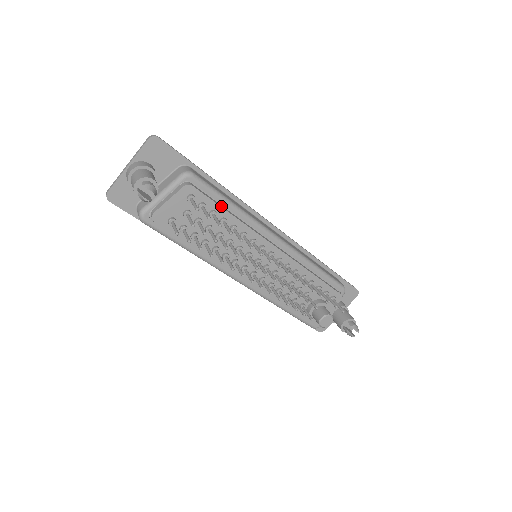
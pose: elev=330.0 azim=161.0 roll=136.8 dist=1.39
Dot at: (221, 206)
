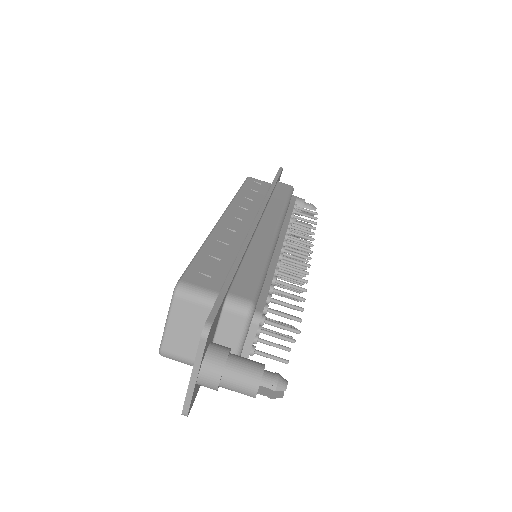
Dot at: (268, 284)
